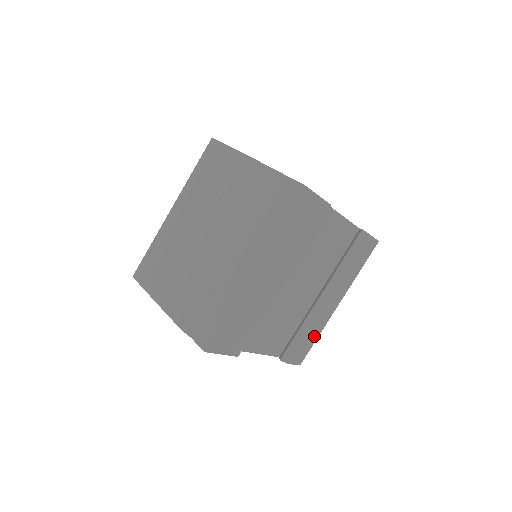
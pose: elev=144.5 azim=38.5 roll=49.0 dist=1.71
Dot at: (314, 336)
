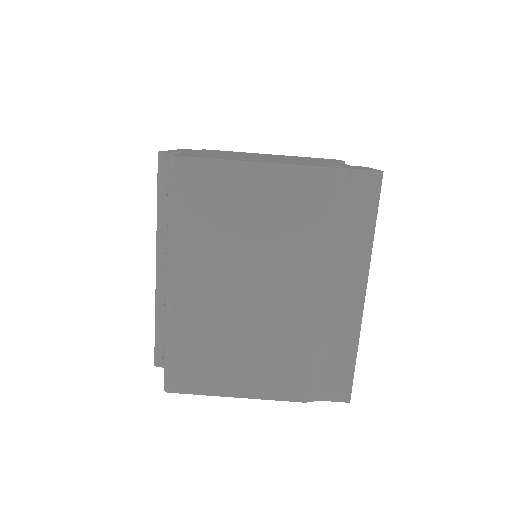
Dot at: occluded
